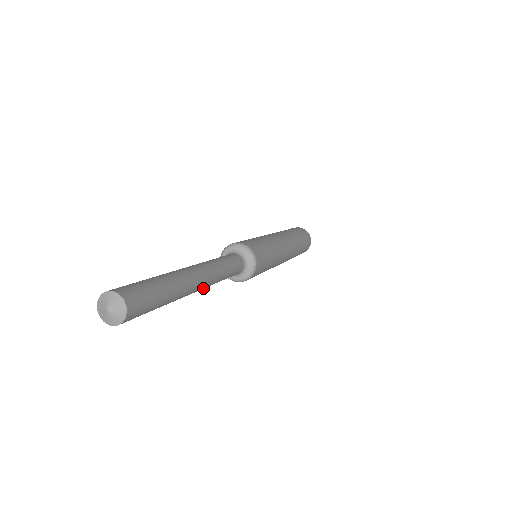
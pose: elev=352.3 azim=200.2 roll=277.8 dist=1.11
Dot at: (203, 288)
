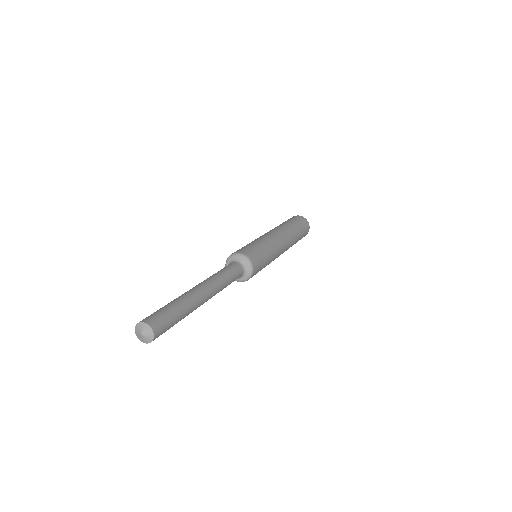
Dot at: (213, 293)
